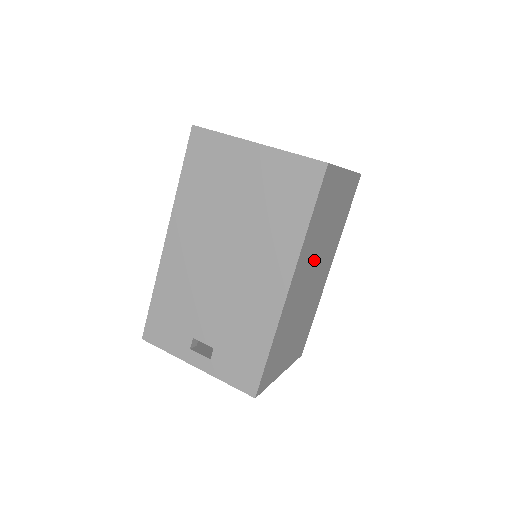
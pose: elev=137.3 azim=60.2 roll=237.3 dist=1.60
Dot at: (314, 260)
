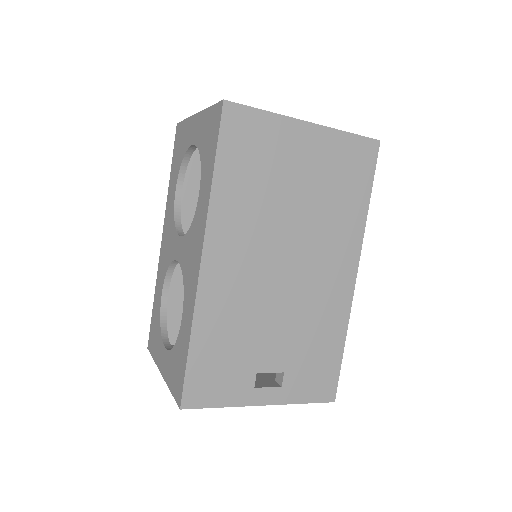
Dot at: occluded
